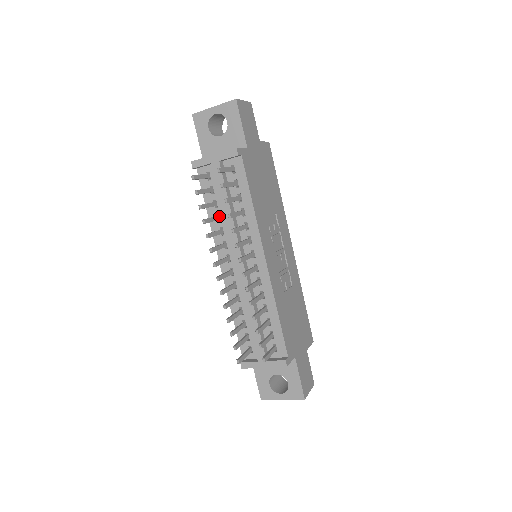
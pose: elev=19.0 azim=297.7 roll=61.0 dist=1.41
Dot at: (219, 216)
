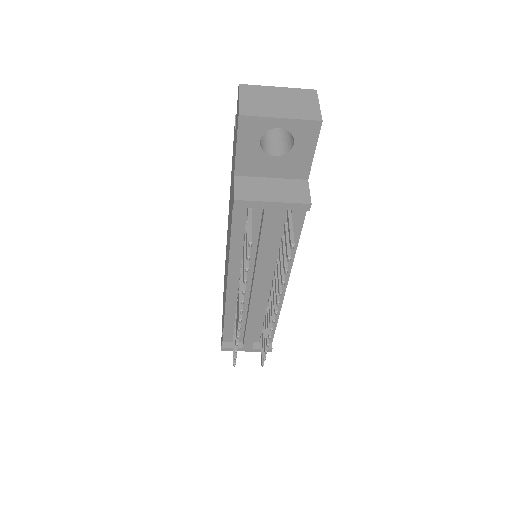
Dot at: occluded
